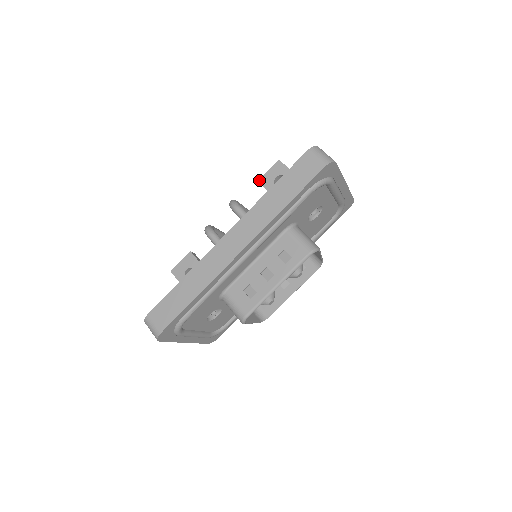
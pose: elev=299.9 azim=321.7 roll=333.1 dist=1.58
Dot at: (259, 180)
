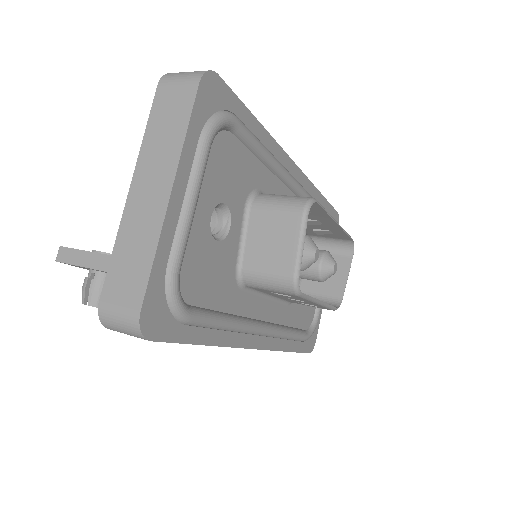
Dot at: occluded
